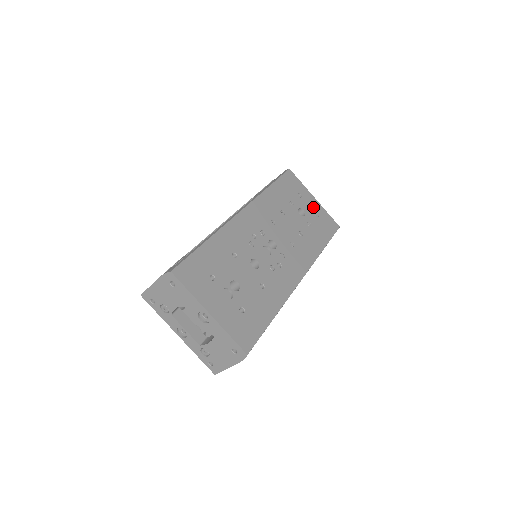
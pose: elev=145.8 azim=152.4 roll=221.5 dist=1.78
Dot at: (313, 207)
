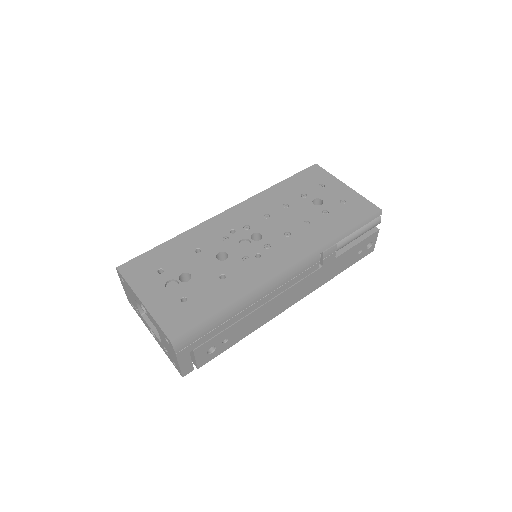
Dot at: (340, 195)
